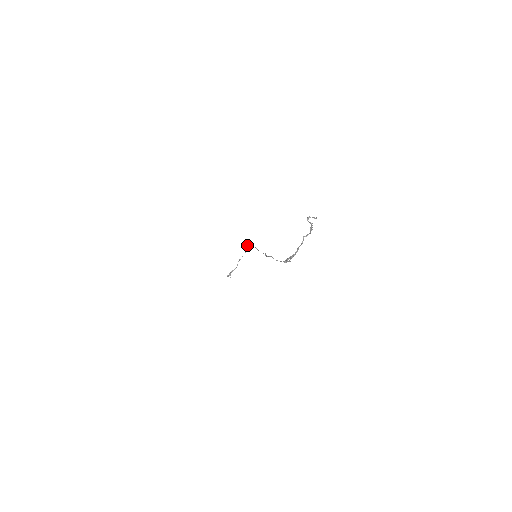
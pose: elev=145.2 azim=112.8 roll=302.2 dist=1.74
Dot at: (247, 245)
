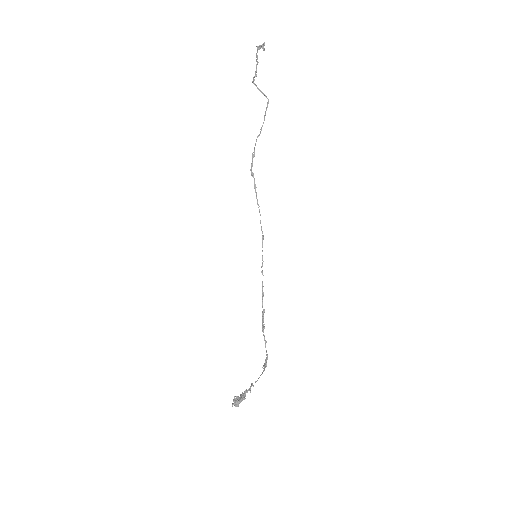
Dot at: (264, 366)
